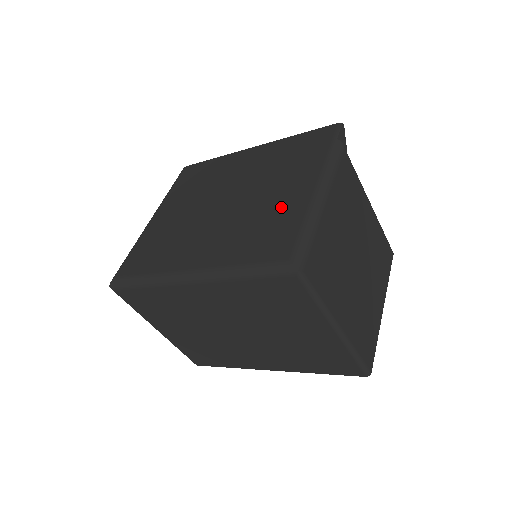
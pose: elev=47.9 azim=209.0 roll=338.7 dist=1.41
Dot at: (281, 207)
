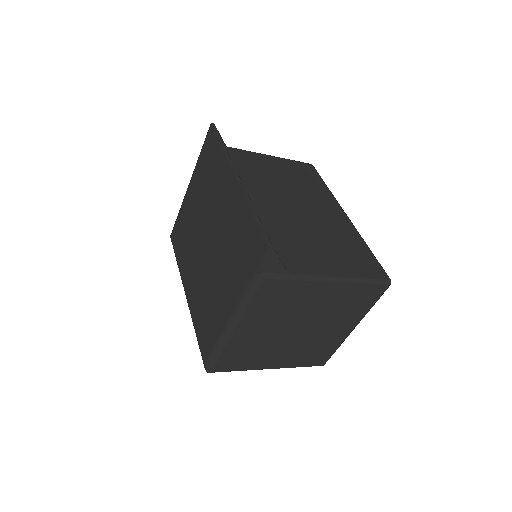
Dot at: (216, 306)
